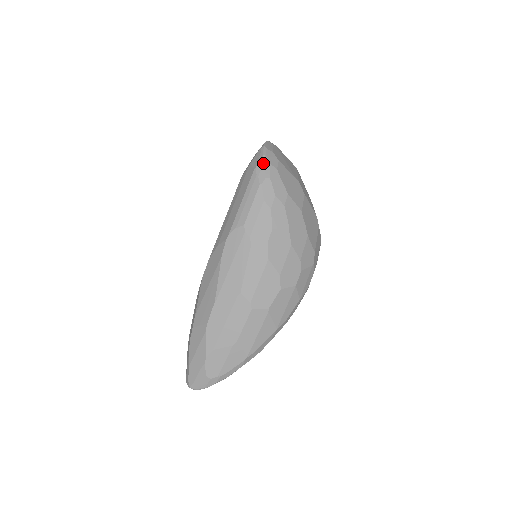
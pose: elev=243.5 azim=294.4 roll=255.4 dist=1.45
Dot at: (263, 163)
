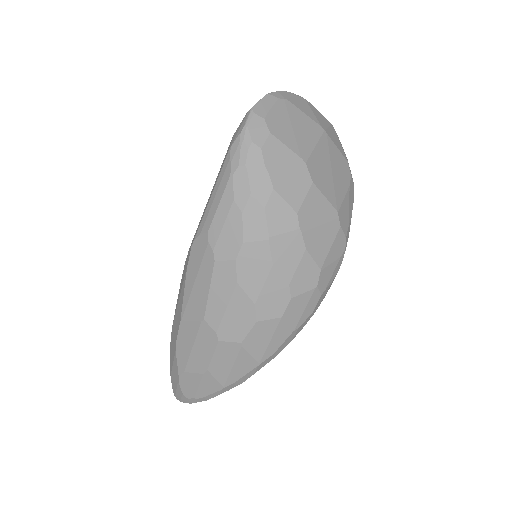
Dot at: (241, 140)
